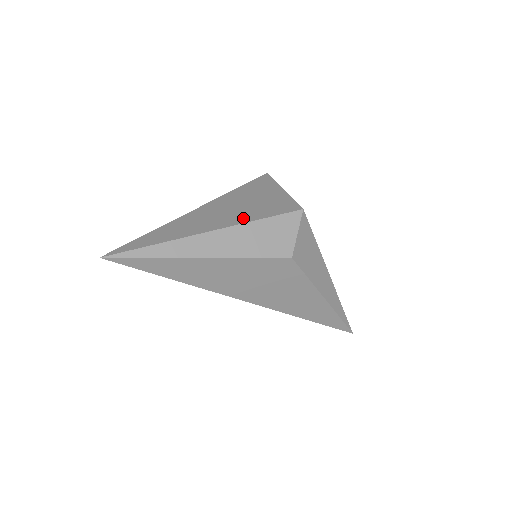
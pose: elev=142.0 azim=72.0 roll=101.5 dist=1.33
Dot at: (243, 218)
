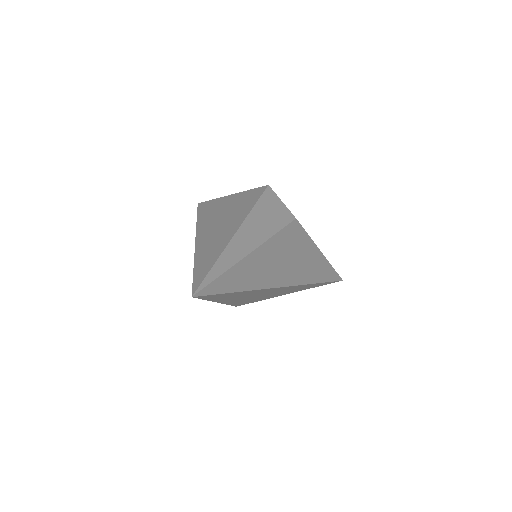
Dot at: (242, 213)
